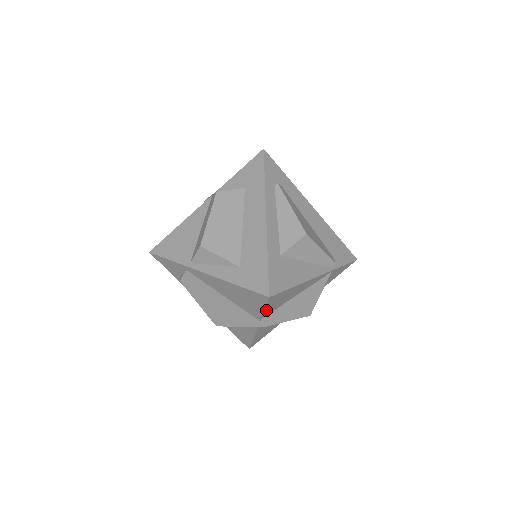
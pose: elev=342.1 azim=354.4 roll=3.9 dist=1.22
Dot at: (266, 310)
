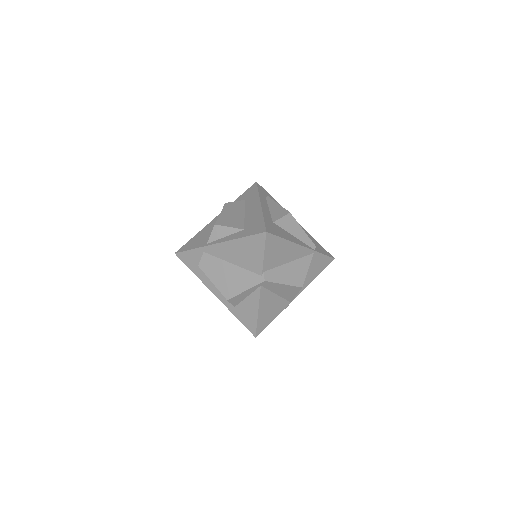
Dot at: (265, 258)
